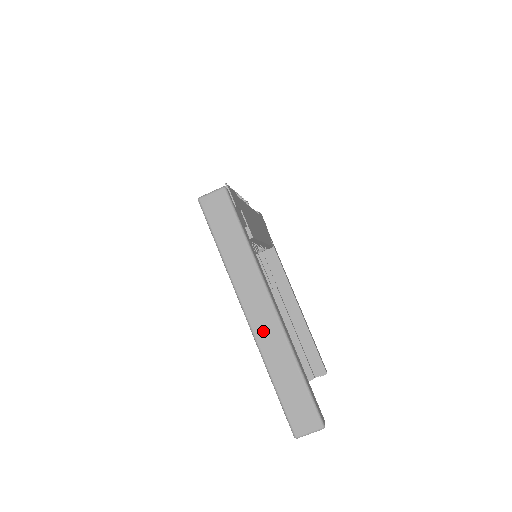
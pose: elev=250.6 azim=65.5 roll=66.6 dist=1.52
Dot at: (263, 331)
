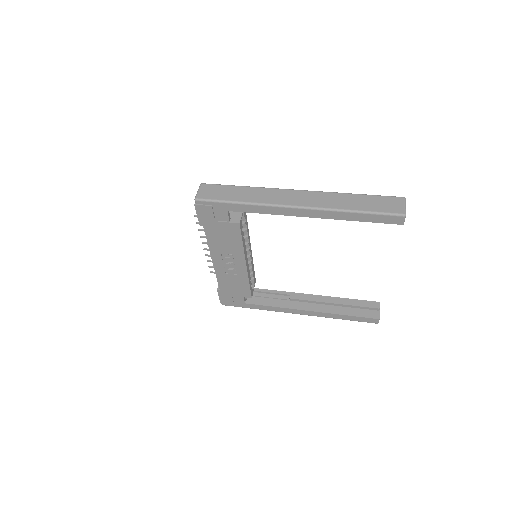
Dot at: (314, 201)
